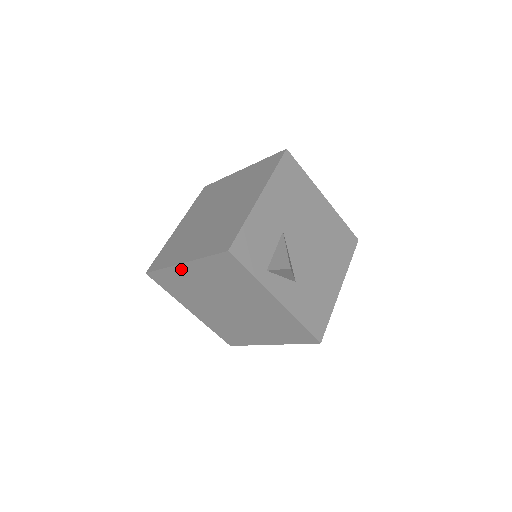
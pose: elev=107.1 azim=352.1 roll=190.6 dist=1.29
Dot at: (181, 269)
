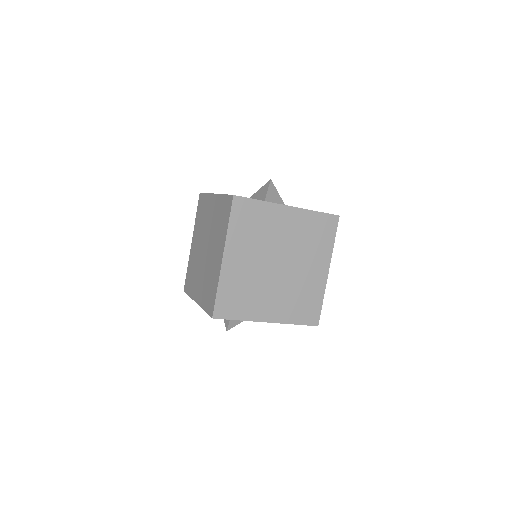
Dot at: (227, 267)
